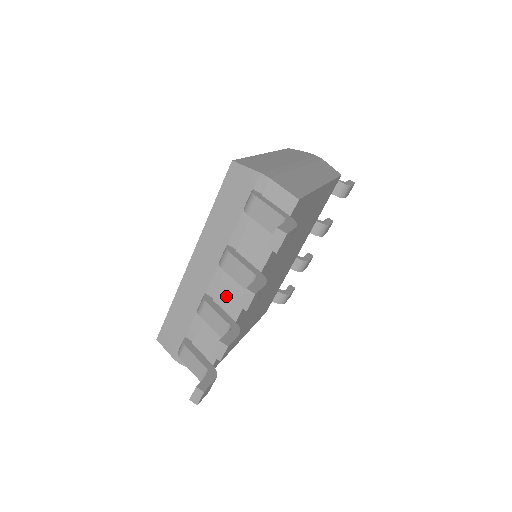
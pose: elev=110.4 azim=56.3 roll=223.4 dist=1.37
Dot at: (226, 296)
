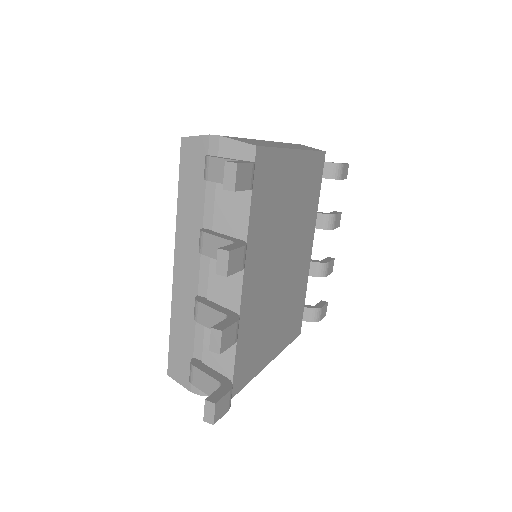
Dot at: (219, 290)
